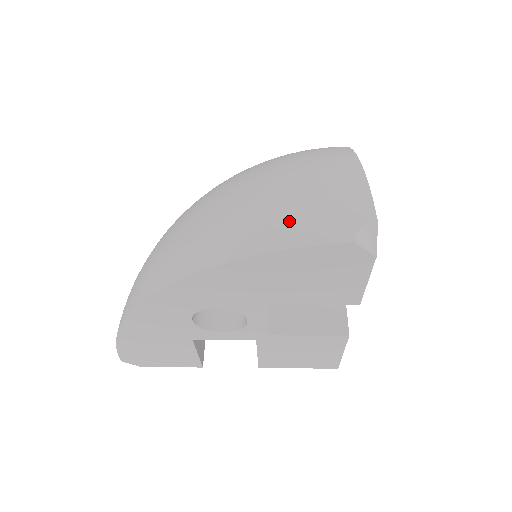
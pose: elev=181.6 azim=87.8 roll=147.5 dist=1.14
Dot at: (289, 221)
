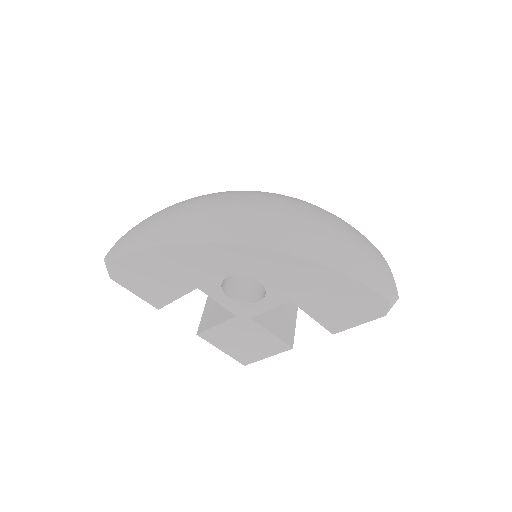
Dot at: (360, 264)
